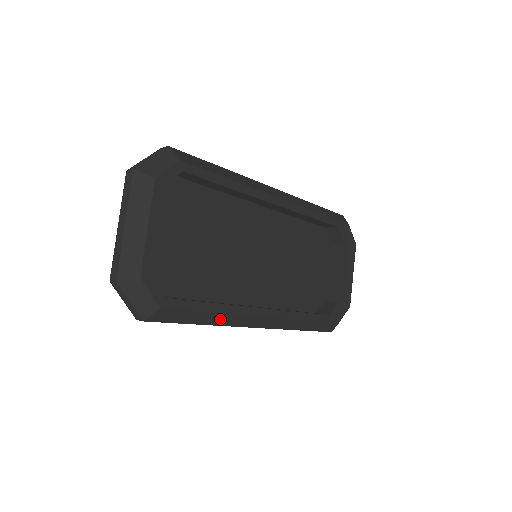
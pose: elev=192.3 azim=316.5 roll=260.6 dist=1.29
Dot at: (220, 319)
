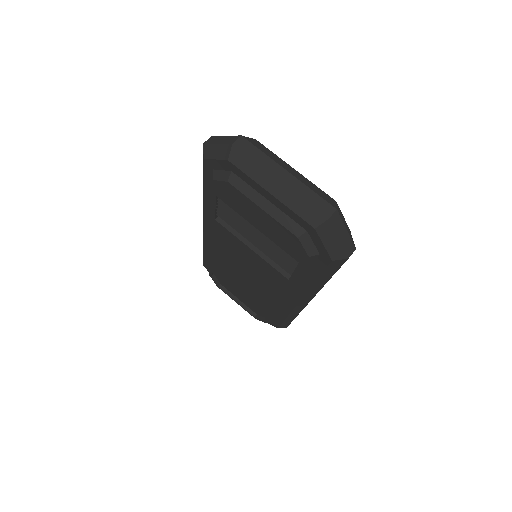
Dot at: occluded
